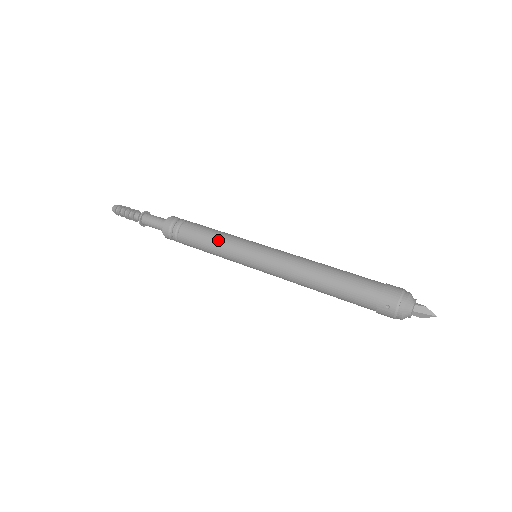
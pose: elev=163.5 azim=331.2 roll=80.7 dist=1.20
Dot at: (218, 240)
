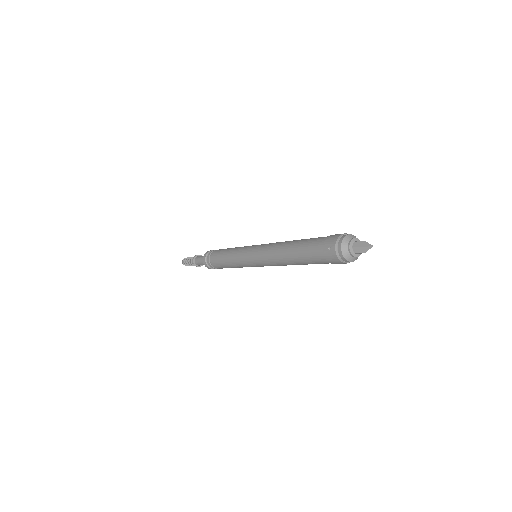
Dot at: (231, 251)
